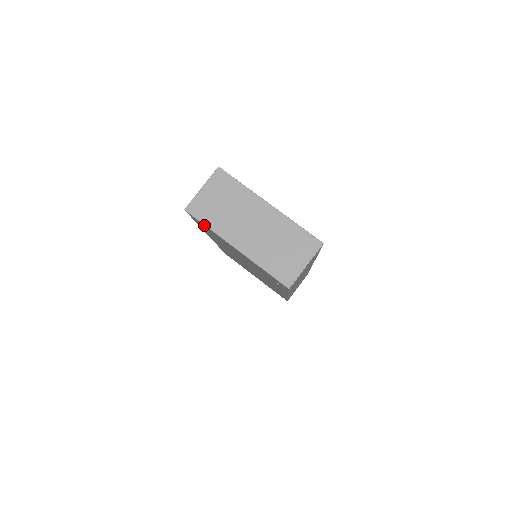
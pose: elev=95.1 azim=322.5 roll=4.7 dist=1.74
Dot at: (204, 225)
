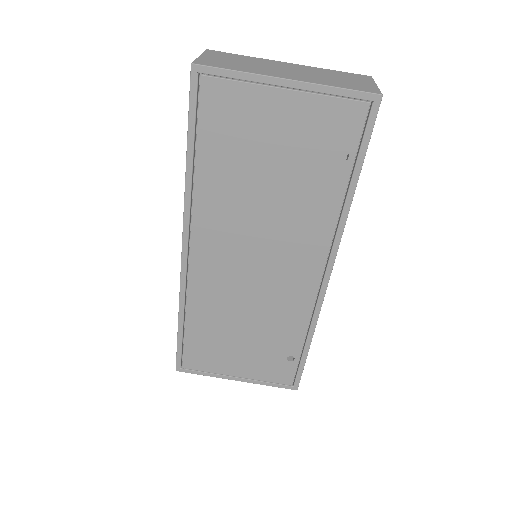
Dot at: (227, 76)
